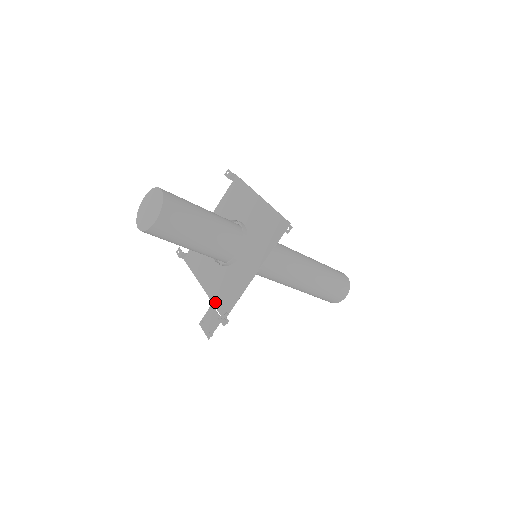
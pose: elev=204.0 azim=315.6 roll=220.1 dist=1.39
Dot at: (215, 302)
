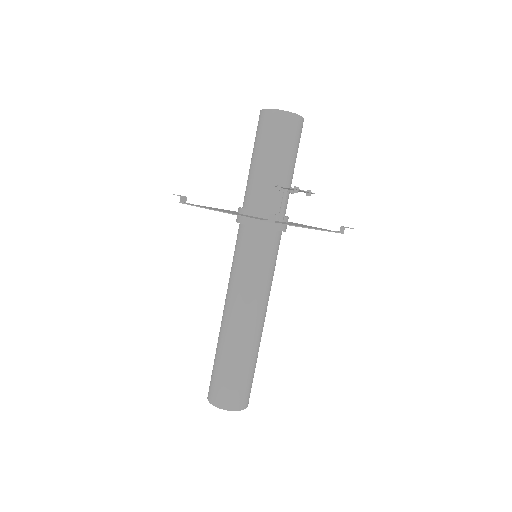
Dot at: occluded
